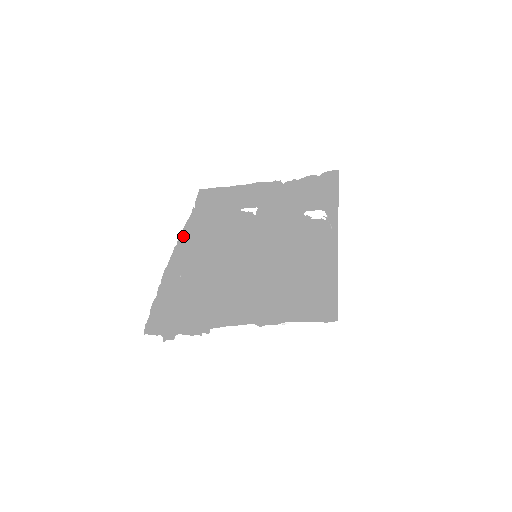
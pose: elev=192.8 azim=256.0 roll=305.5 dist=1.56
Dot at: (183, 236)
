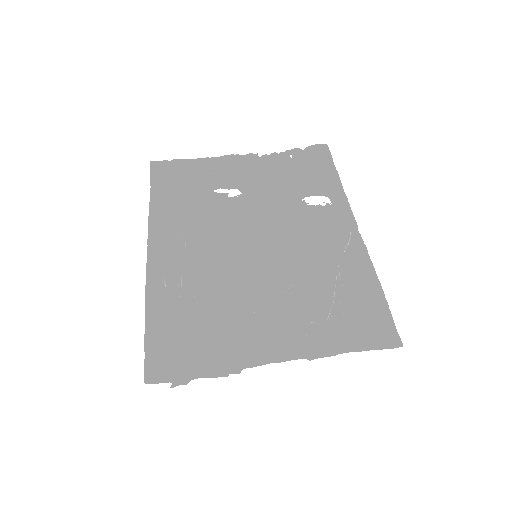
Dot at: (153, 232)
